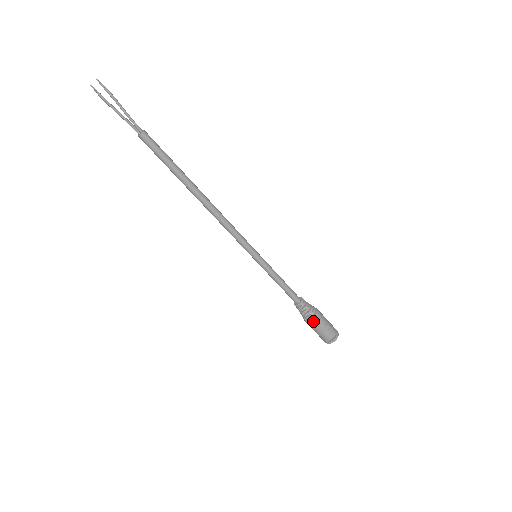
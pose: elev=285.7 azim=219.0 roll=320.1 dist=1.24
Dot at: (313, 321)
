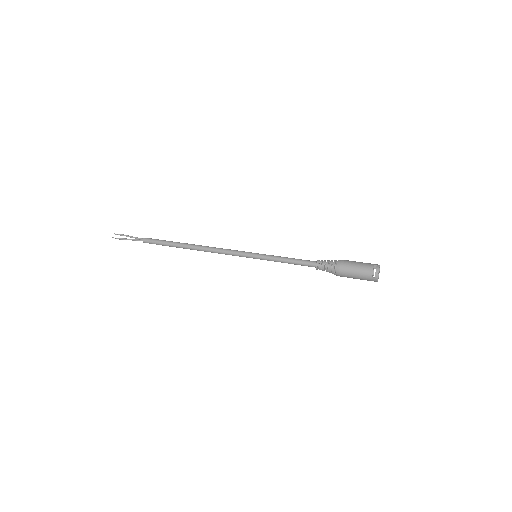
Dot at: (339, 268)
